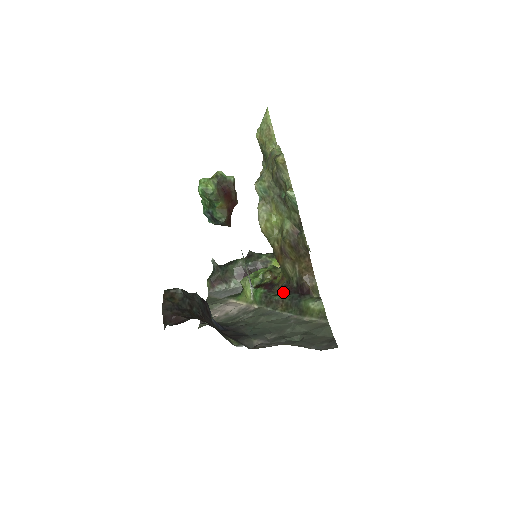
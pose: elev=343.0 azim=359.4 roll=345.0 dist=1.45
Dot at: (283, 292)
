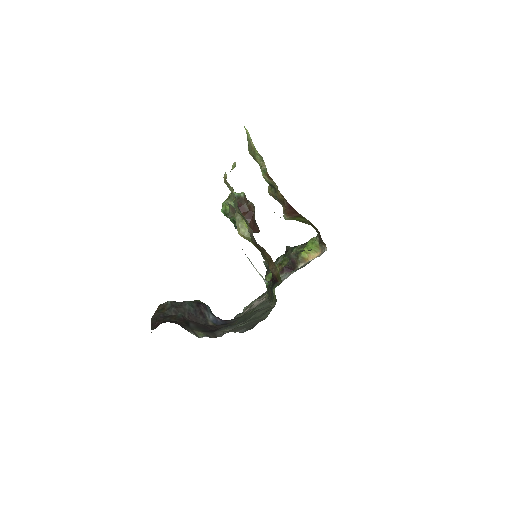
Dot at: (271, 283)
